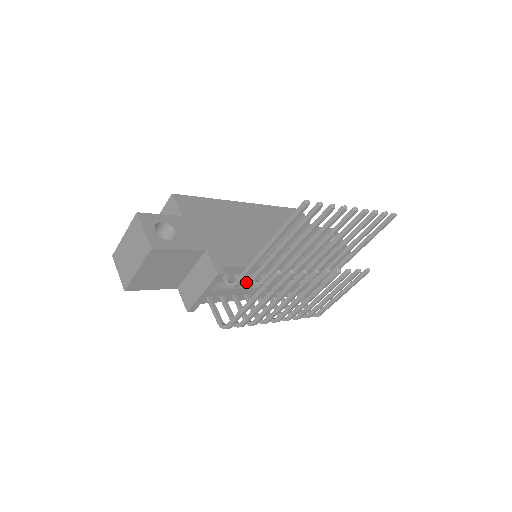
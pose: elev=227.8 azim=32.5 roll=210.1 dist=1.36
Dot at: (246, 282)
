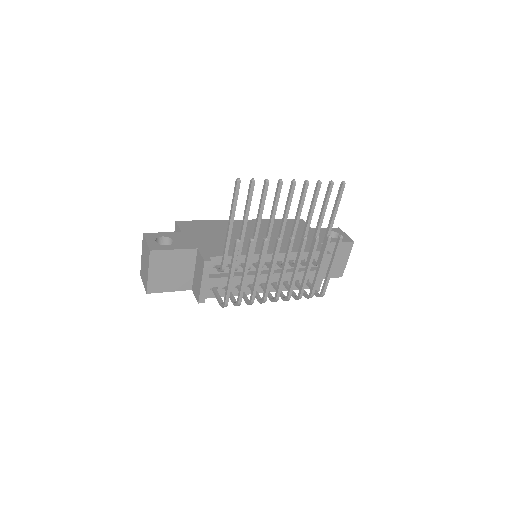
Dot at: occluded
